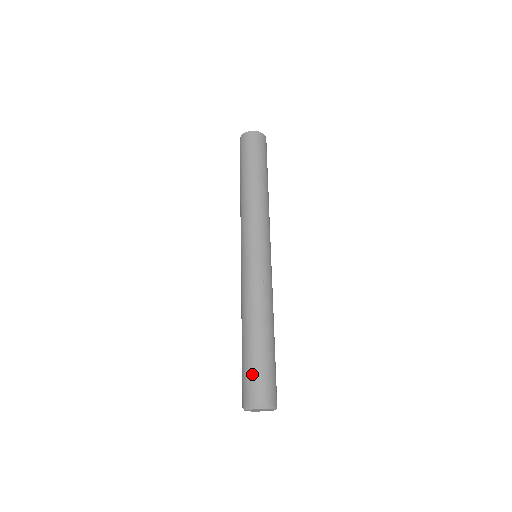
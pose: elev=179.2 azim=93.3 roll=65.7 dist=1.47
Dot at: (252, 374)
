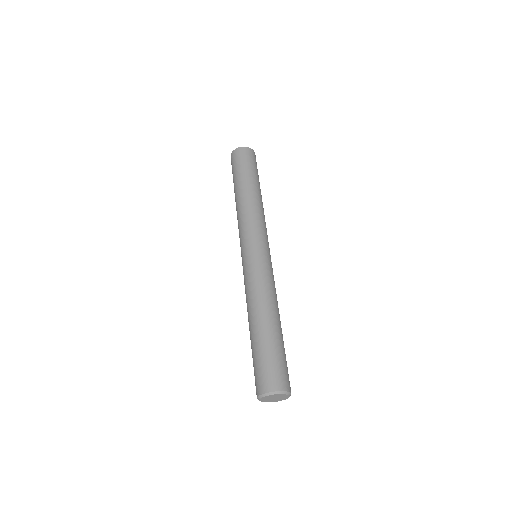
Dot at: (265, 361)
